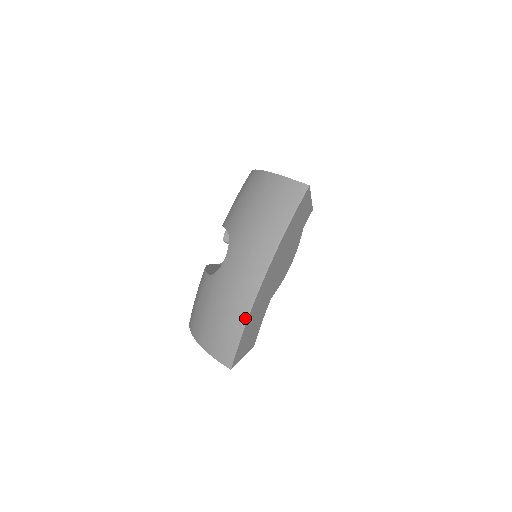
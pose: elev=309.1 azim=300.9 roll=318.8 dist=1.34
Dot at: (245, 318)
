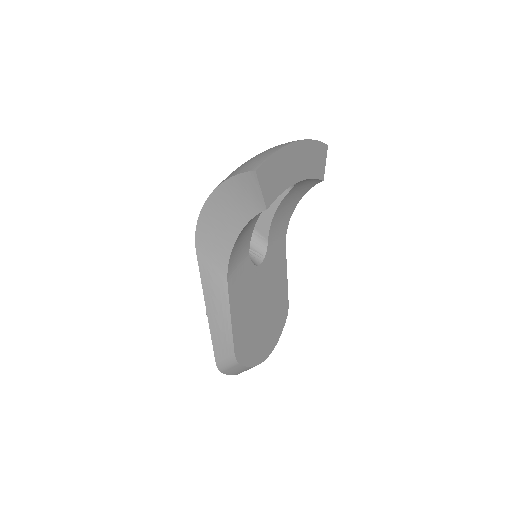
Dot at: (278, 149)
